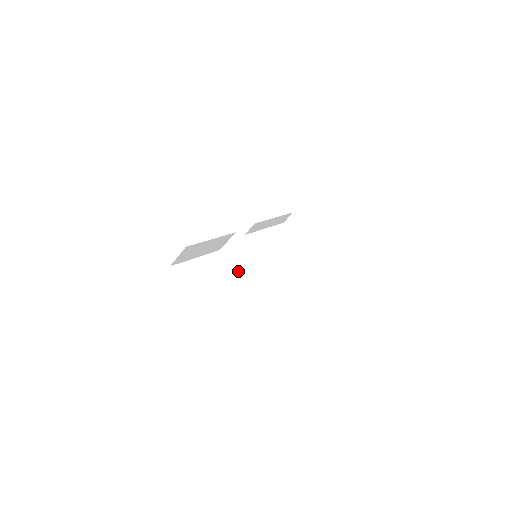
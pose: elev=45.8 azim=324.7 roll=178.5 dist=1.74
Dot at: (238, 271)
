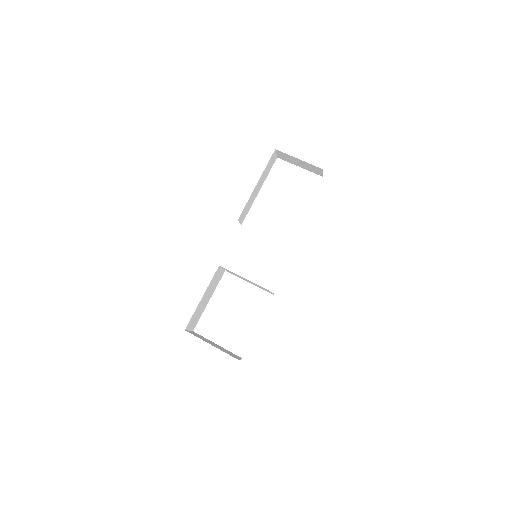
Dot at: occluded
